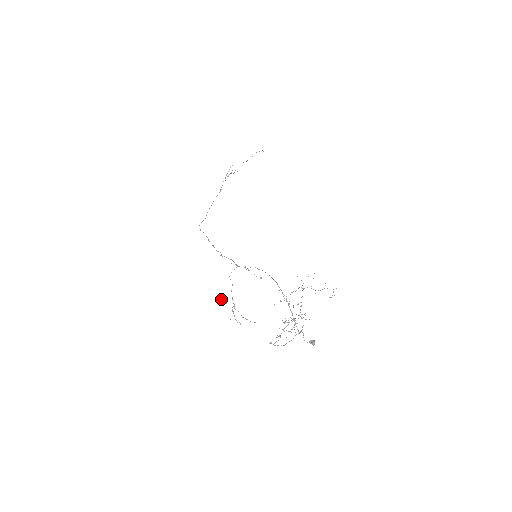
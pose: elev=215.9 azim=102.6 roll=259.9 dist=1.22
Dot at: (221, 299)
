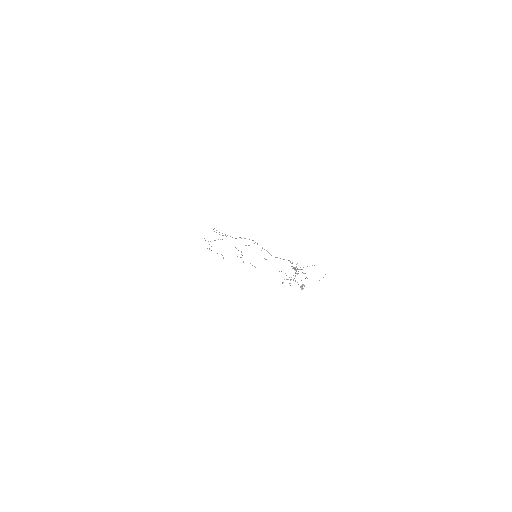
Dot at: (235, 247)
